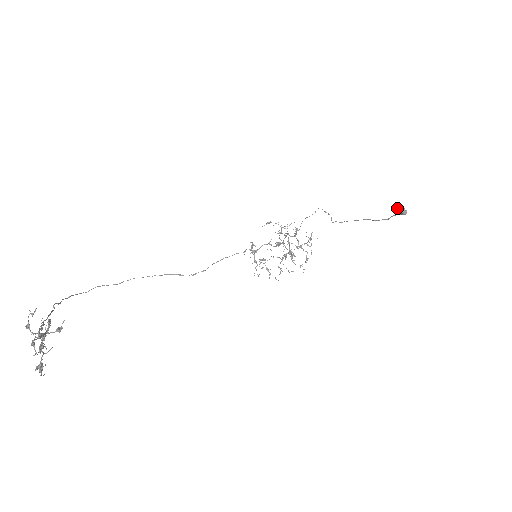
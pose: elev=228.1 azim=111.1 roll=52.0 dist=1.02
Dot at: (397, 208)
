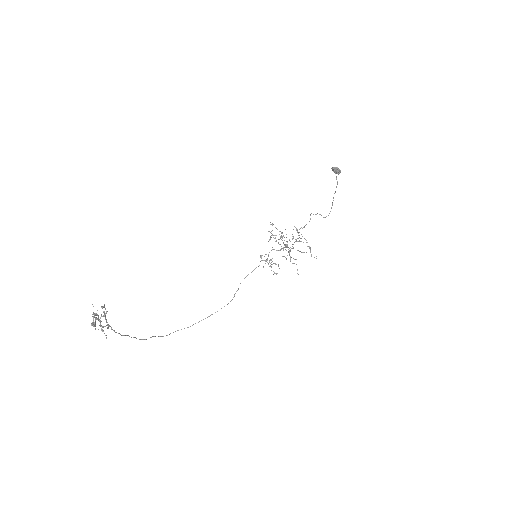
Dot at: occluded
